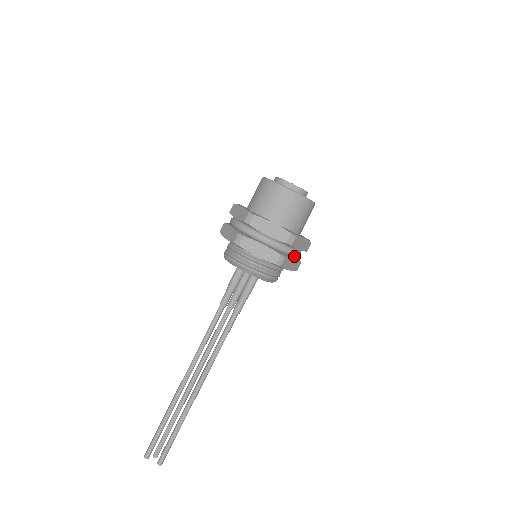
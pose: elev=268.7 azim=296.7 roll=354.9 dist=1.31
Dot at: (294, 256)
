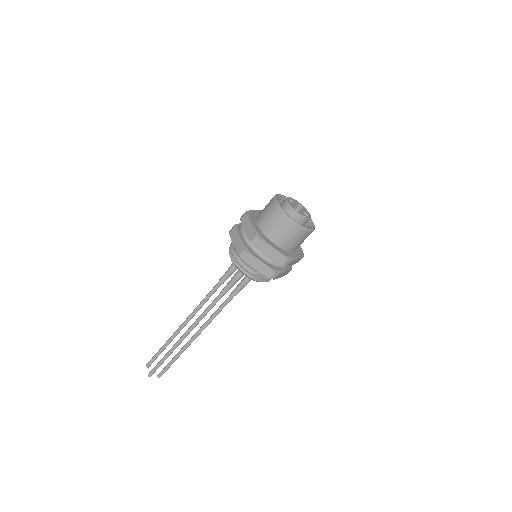
Dot at: (264, 261)
